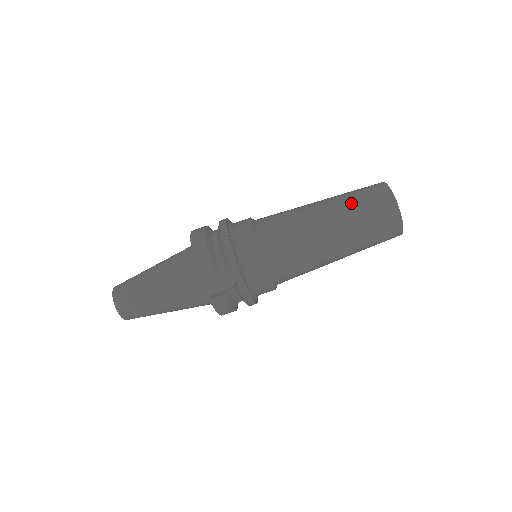
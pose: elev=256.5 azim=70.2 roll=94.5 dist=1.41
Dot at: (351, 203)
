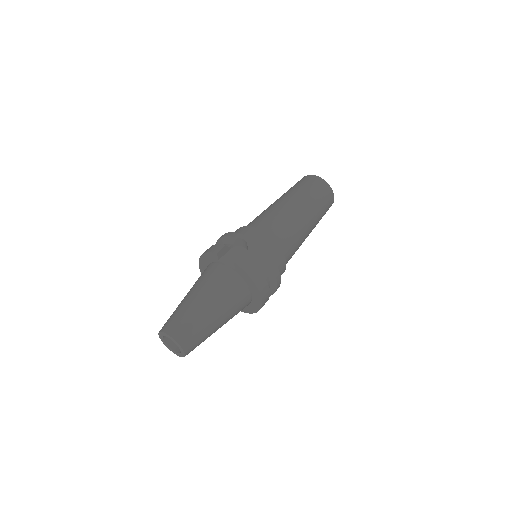
Dot at: occluded
